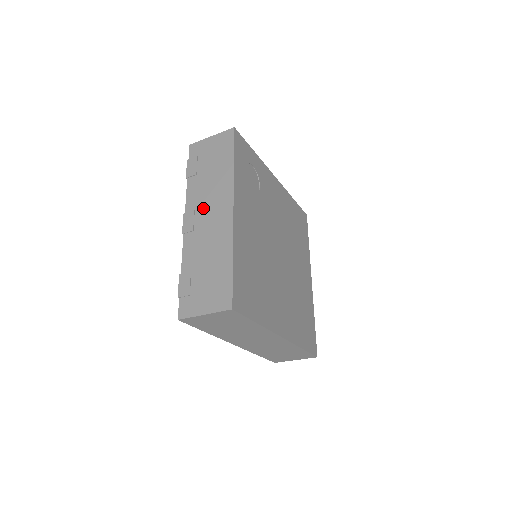
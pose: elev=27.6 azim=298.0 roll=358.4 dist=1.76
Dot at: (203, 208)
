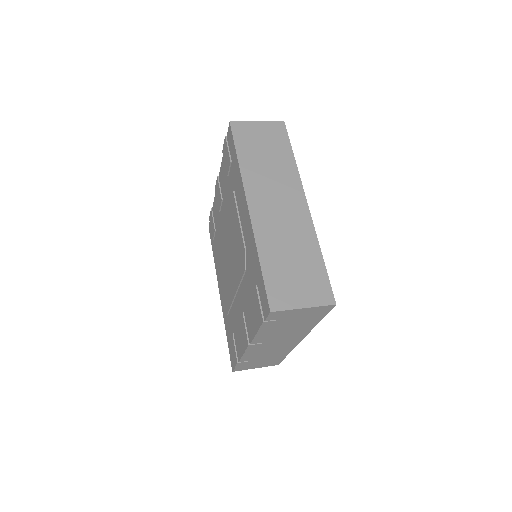
Dot at: (272, 342)
